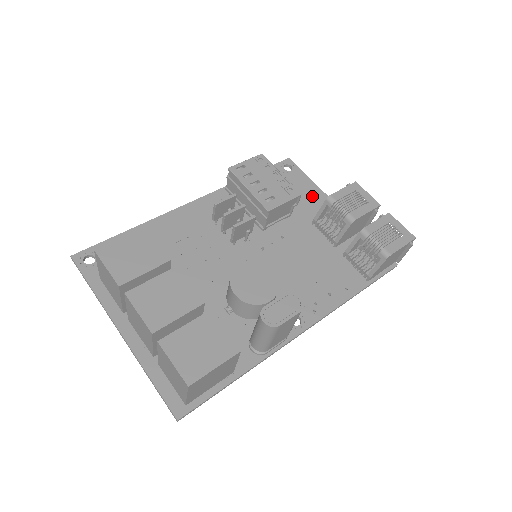
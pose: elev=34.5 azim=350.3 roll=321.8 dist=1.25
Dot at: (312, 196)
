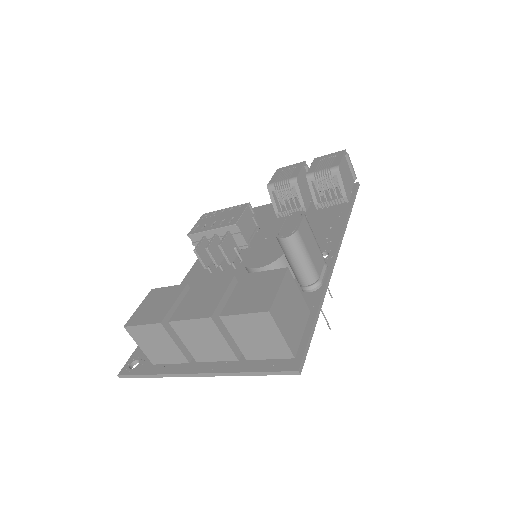
Dot at: (264, 211)
